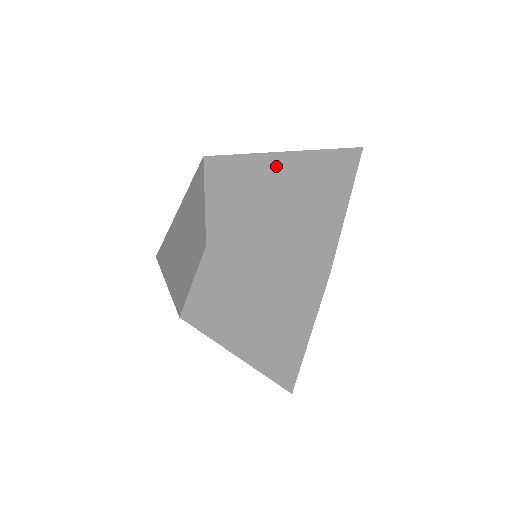
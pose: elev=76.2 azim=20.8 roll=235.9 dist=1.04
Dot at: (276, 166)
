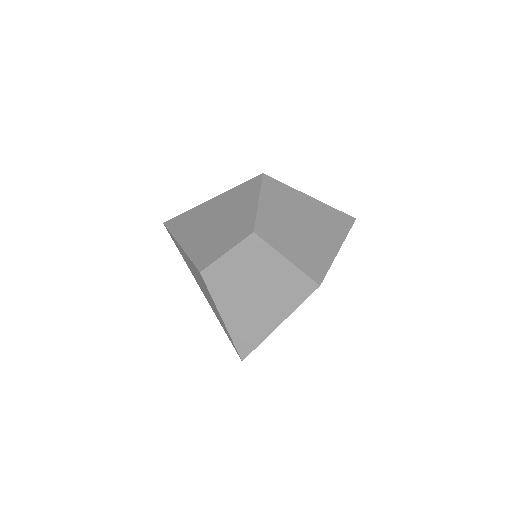
Dot at: (304, 203)
